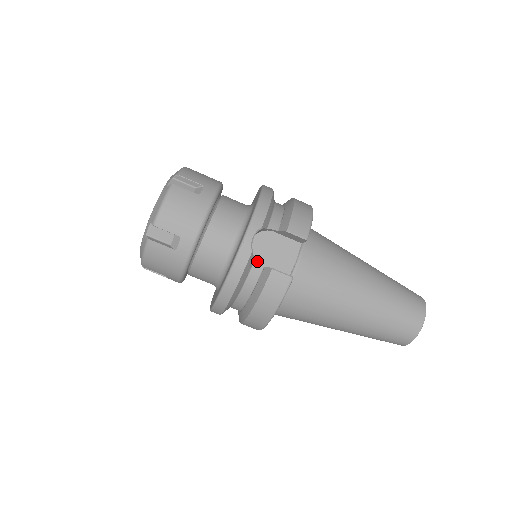
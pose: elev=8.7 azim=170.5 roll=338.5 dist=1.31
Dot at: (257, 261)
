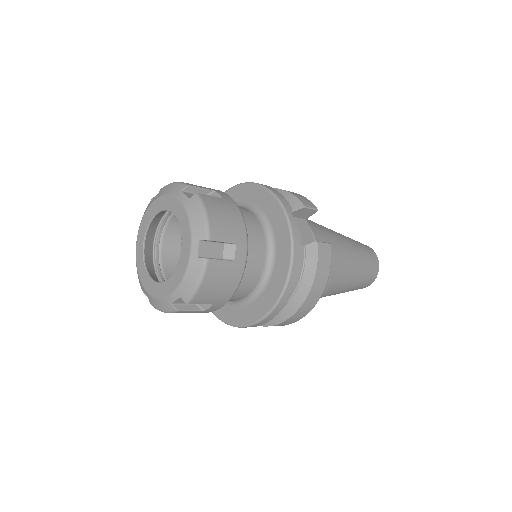
Dot at: occluded
